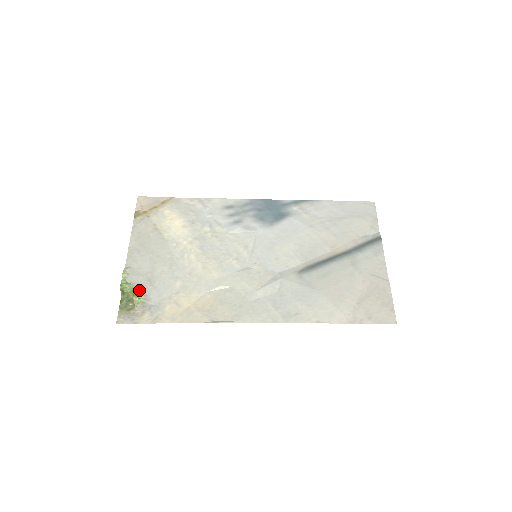
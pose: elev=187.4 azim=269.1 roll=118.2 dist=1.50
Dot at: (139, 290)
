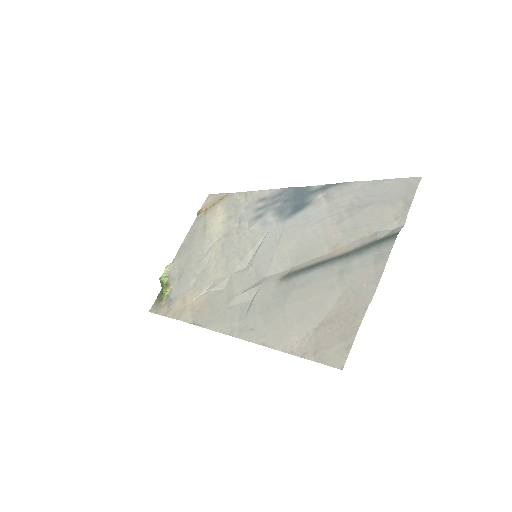
Dot at: (170, 284)
